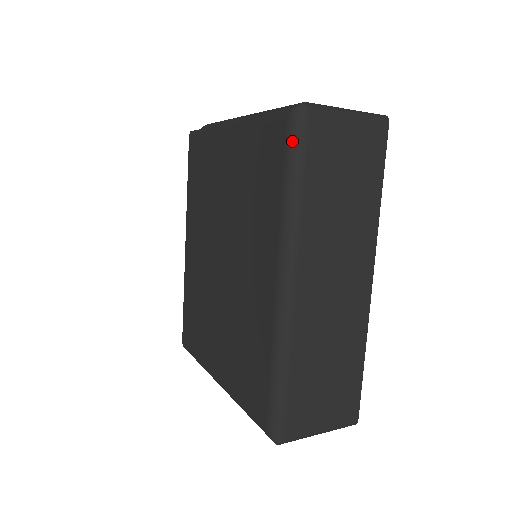
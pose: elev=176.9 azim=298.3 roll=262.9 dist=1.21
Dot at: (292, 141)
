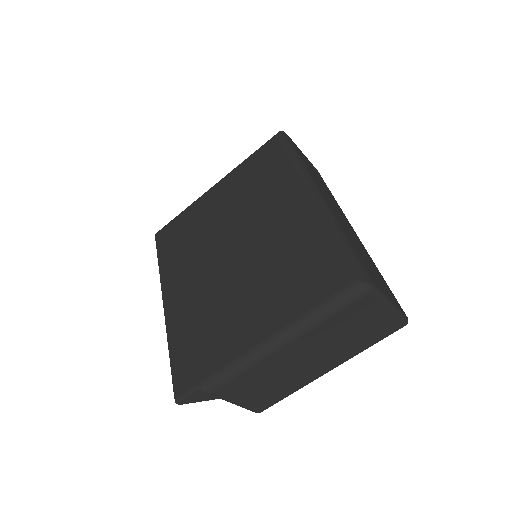
Dot at: (284, 141)
